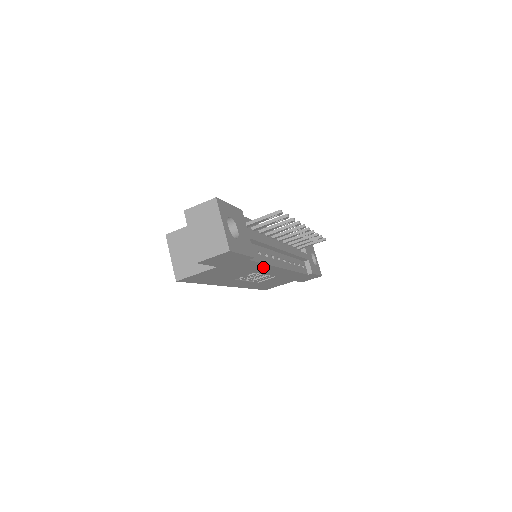
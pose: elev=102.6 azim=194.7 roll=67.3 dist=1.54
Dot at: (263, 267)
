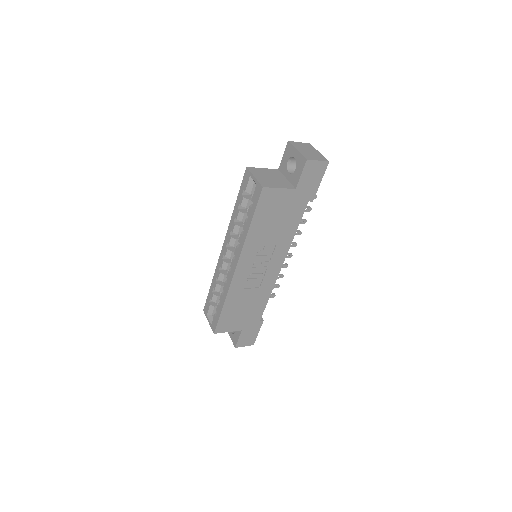
Dot at: (288, 238)
